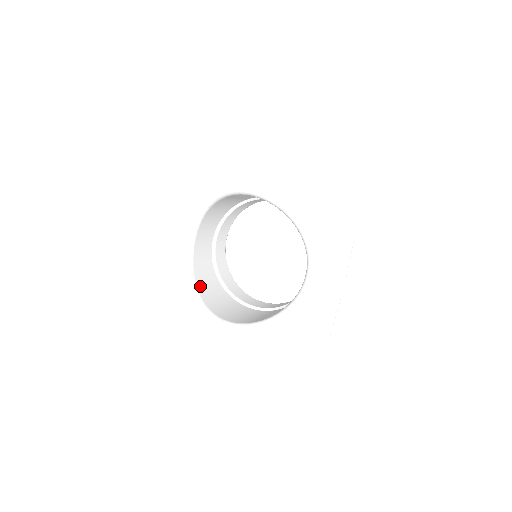
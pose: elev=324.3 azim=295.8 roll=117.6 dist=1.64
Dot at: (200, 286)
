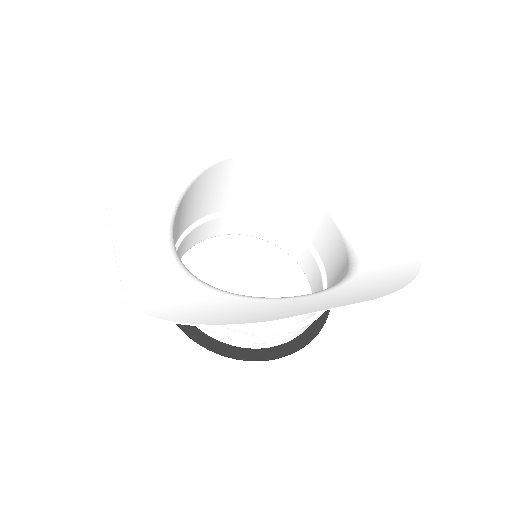
Dot at: occluded
